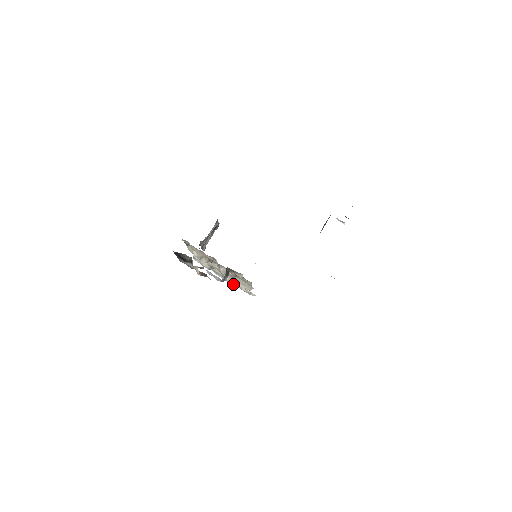
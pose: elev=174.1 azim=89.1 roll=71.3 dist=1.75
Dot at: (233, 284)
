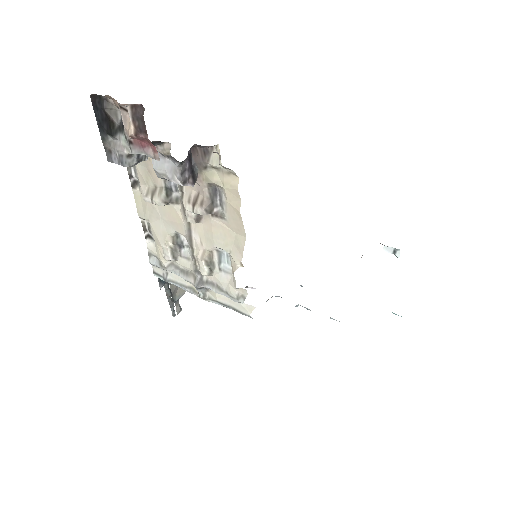
Dot at: (212, 289)
